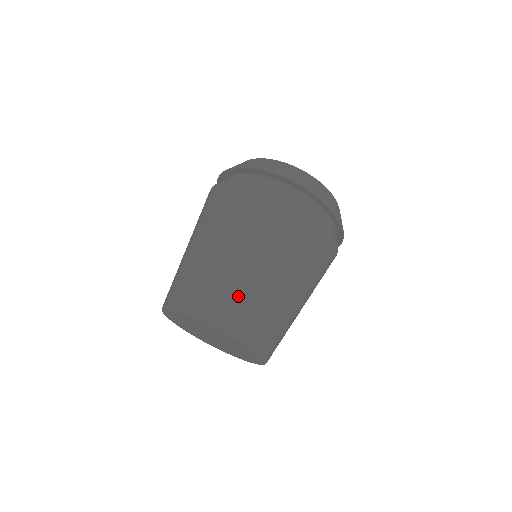
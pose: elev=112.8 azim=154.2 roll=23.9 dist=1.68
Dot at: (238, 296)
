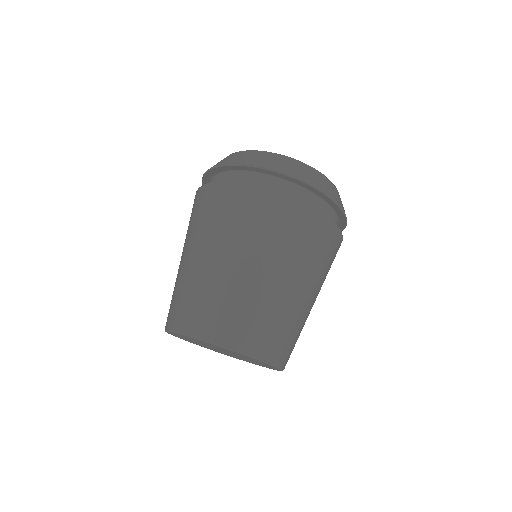
Dot at: (208, 300)
